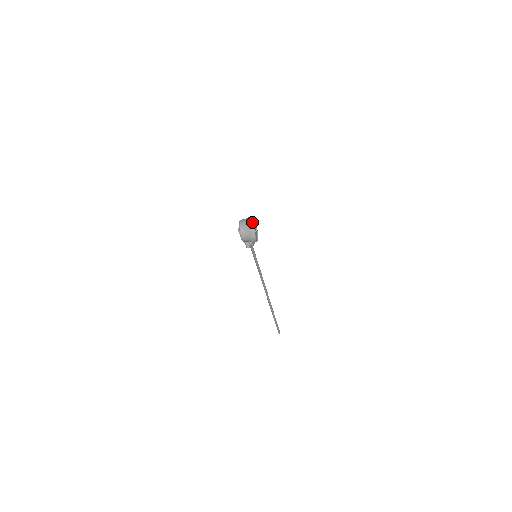
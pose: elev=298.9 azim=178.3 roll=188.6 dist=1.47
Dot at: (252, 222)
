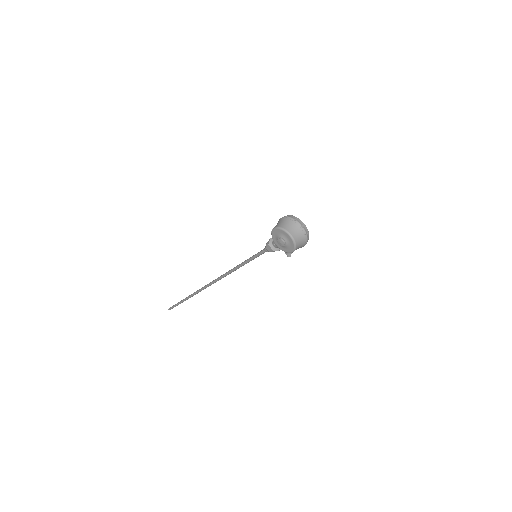
Dot at: (303, 224)
